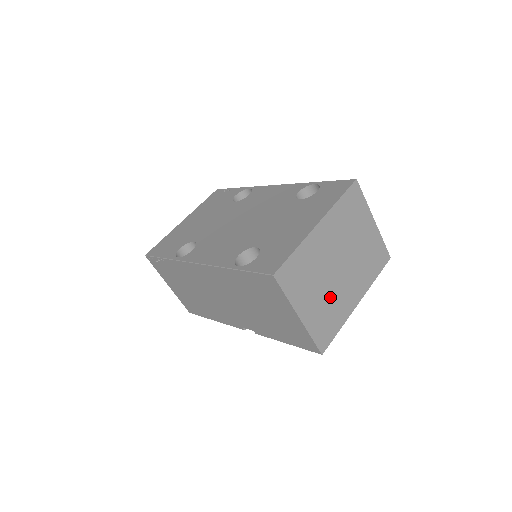
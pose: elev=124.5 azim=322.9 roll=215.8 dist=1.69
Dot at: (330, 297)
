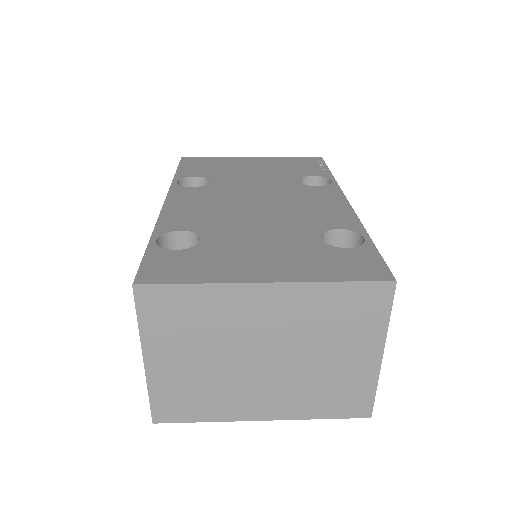
Dot at: (217, 378)
